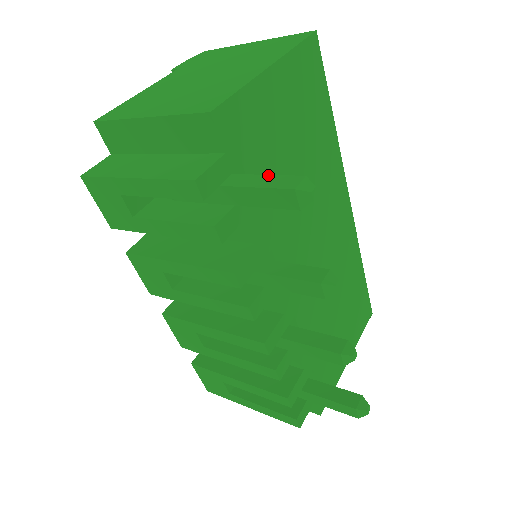
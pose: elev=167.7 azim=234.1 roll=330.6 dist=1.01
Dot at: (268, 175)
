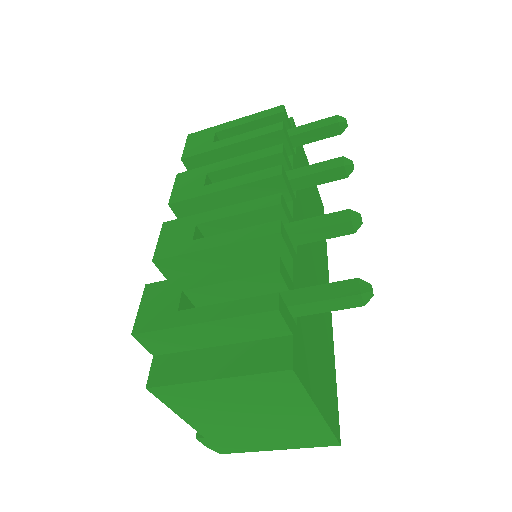
Dot at: occluded
